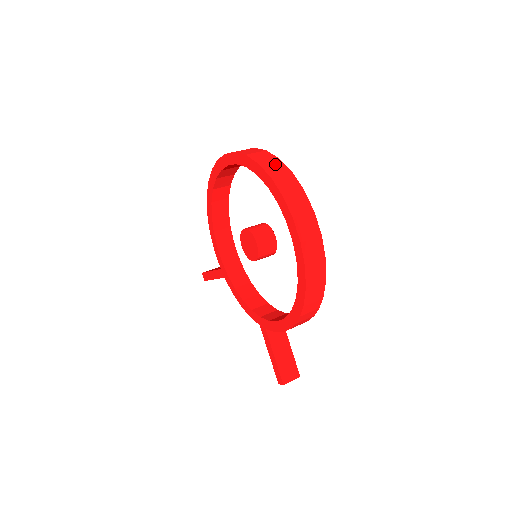
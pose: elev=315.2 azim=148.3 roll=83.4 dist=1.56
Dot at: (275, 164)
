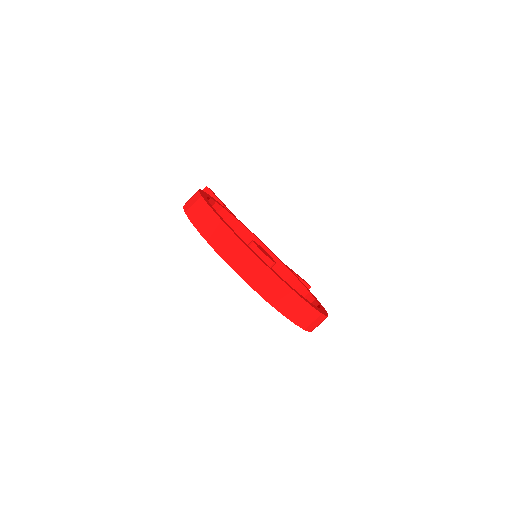
Dot at: (265, 278)
